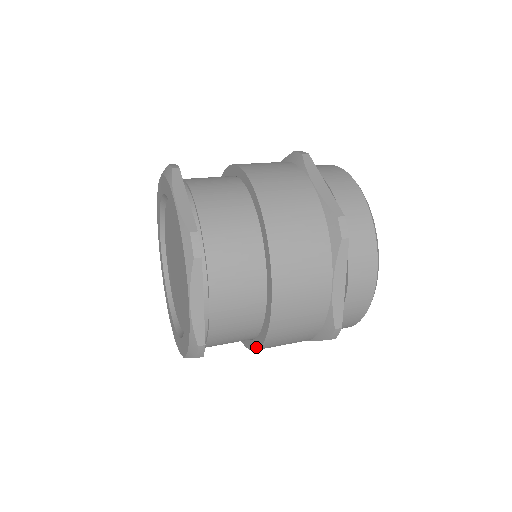
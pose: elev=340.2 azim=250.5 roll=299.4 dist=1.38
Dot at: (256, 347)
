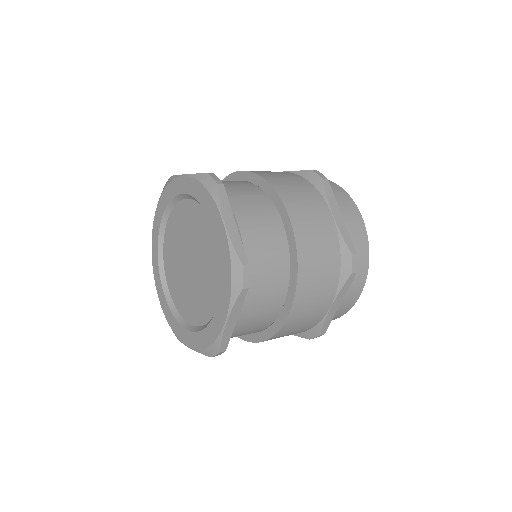
Dot at: (291, 303)
